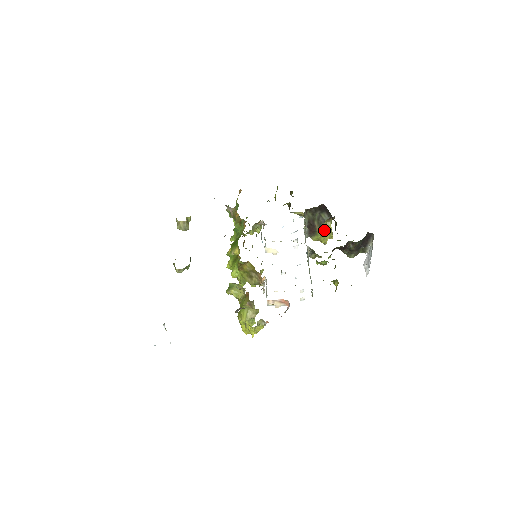
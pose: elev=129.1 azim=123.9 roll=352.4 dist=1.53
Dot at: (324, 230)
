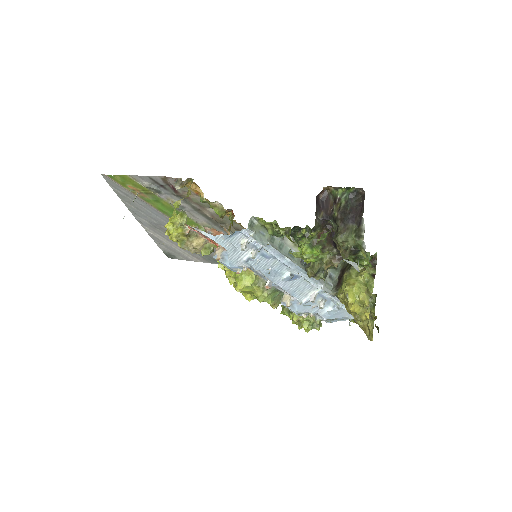
Dot at: (353, 276)
